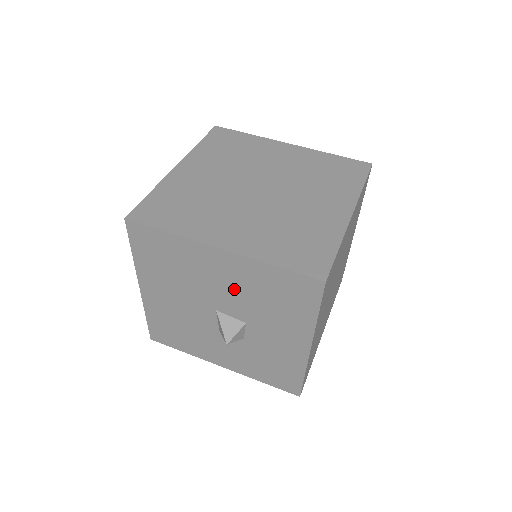
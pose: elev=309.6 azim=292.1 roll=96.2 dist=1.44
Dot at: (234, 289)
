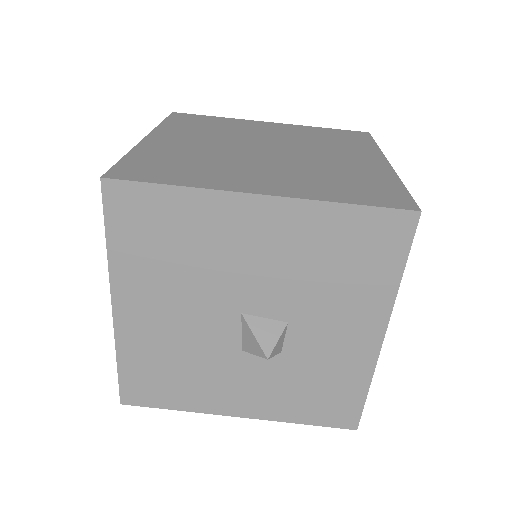
Dot at: (276, 265)
